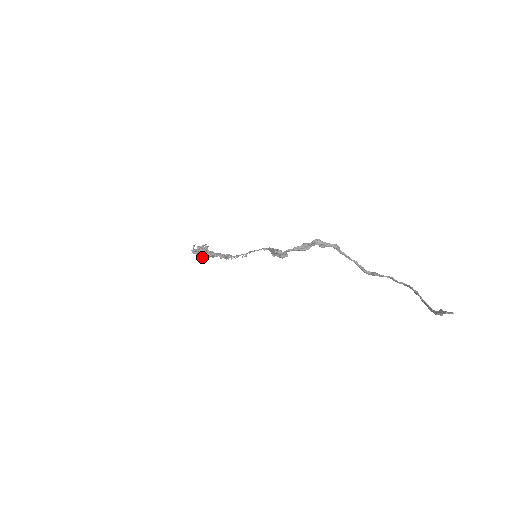
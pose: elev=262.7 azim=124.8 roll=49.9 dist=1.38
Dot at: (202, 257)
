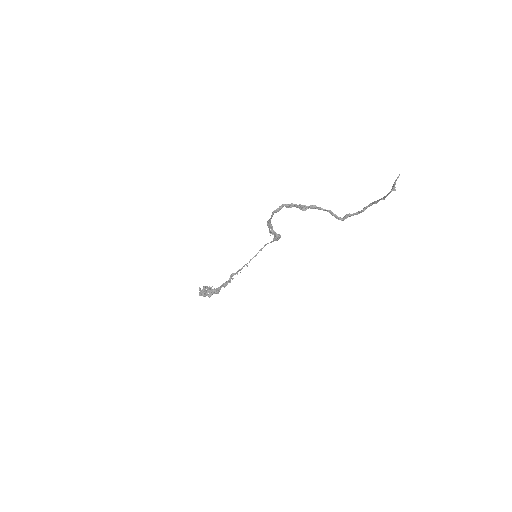
Dot at: (208, 295)
